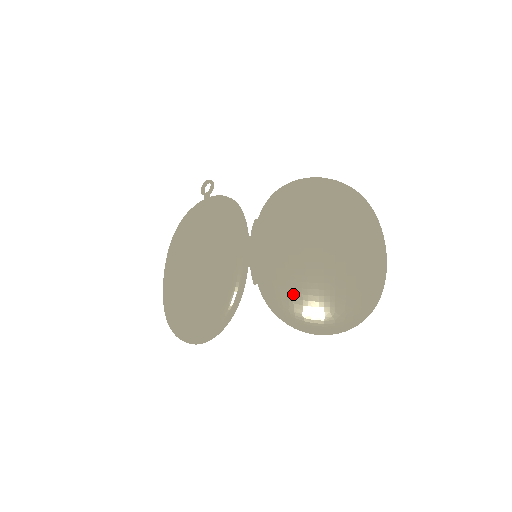
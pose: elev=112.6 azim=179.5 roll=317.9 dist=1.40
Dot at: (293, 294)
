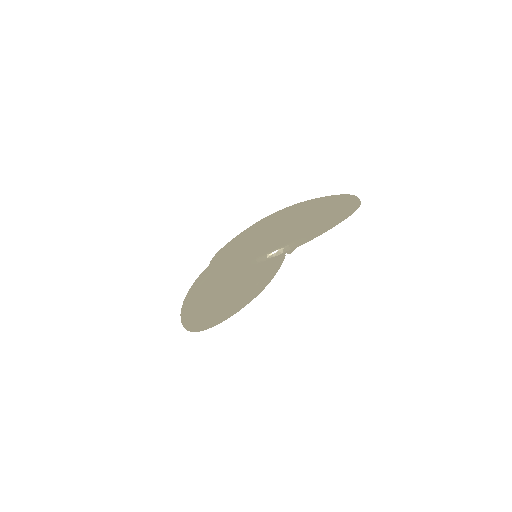
Dot at: (226, 245)
